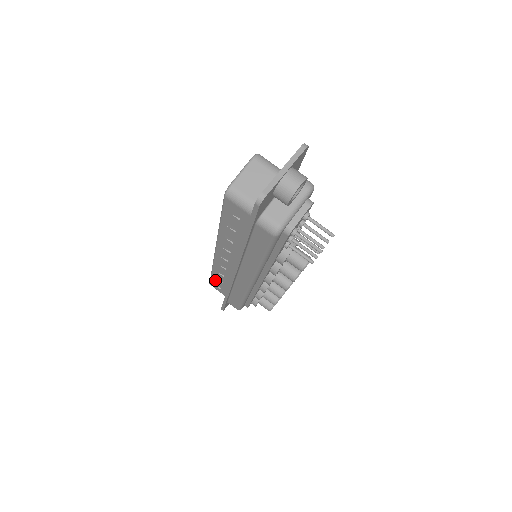
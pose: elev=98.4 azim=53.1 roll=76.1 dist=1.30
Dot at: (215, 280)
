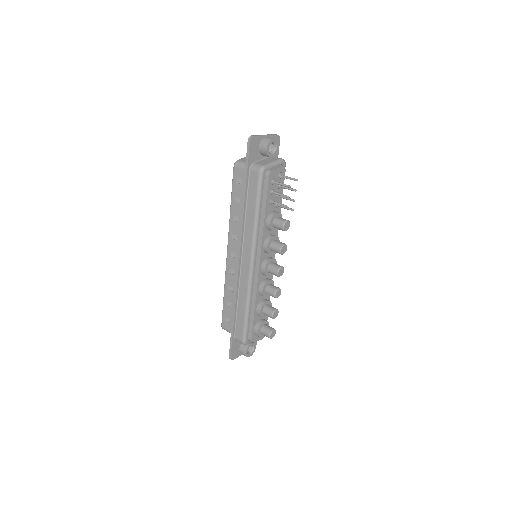
Dot at: (226, 309)
